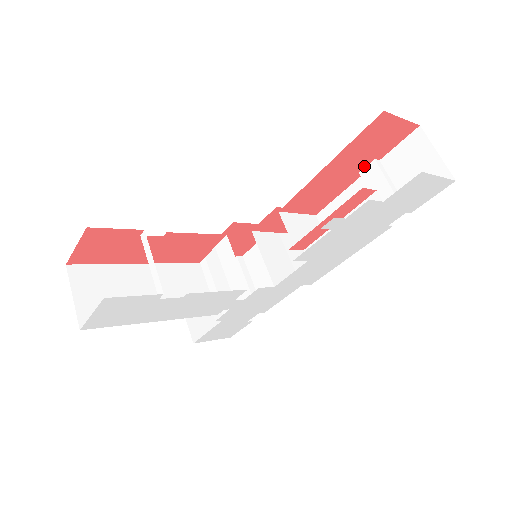
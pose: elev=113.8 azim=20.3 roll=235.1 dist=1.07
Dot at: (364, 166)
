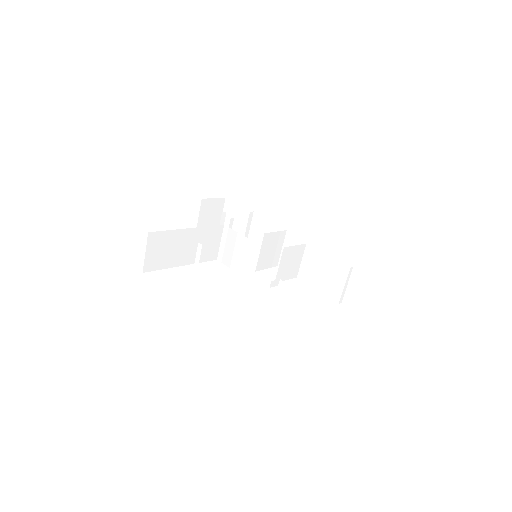
Dot at: (343, 264)
